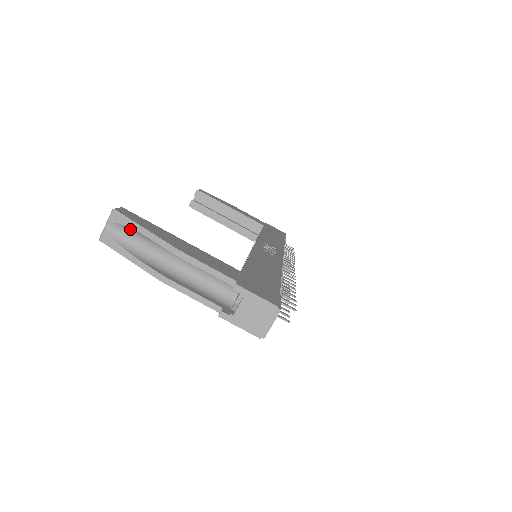
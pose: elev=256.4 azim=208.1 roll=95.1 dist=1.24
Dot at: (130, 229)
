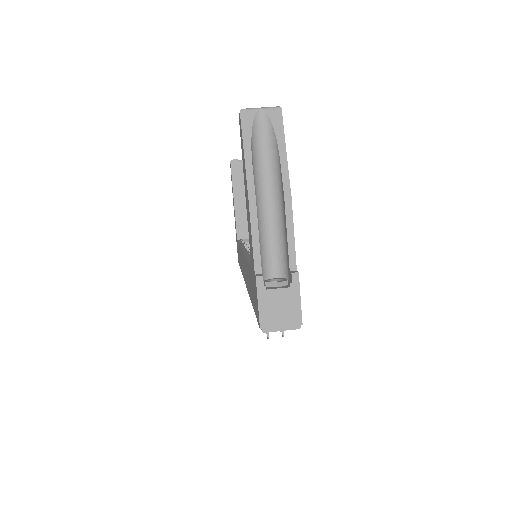
Dot at: (273, 136)
